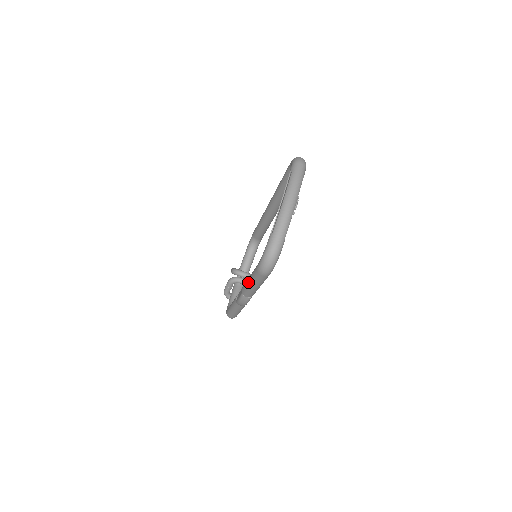
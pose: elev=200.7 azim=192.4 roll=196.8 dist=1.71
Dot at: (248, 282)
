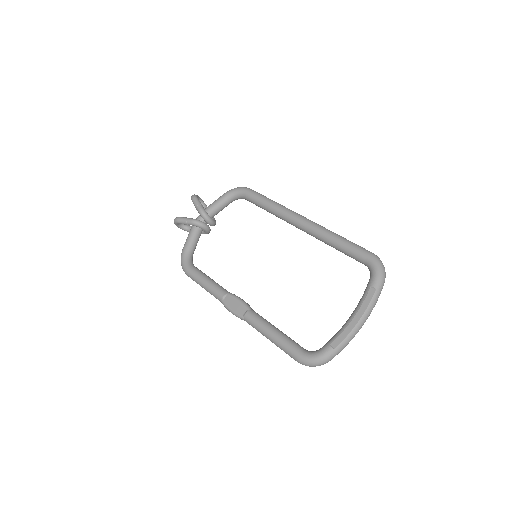
Dot at: (267, 334)
